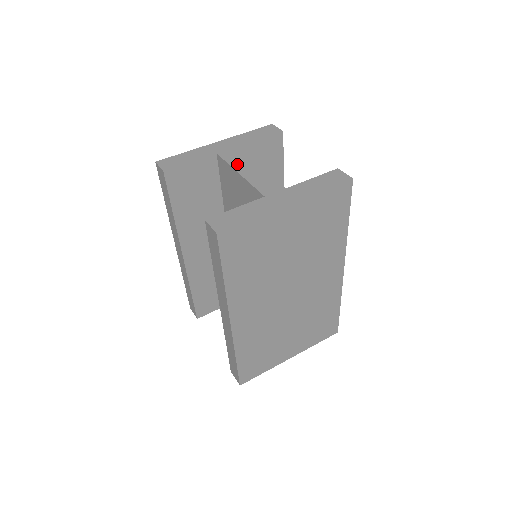
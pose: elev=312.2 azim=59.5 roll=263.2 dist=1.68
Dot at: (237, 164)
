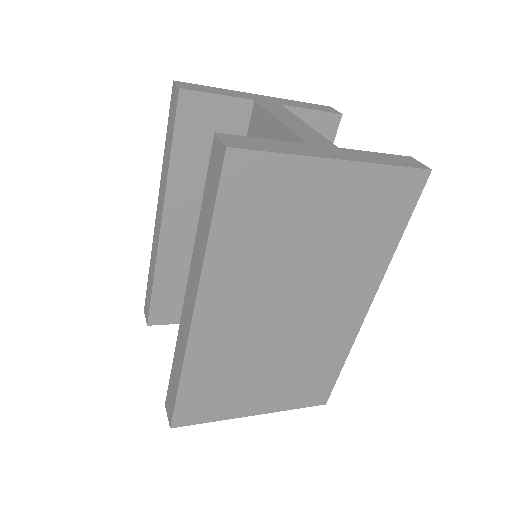
Dot at: (278, 113)
